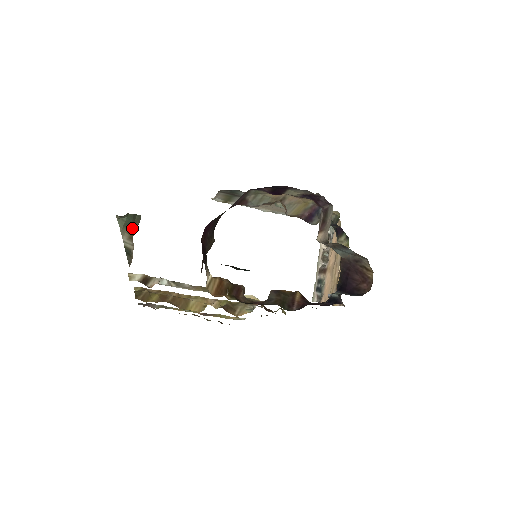
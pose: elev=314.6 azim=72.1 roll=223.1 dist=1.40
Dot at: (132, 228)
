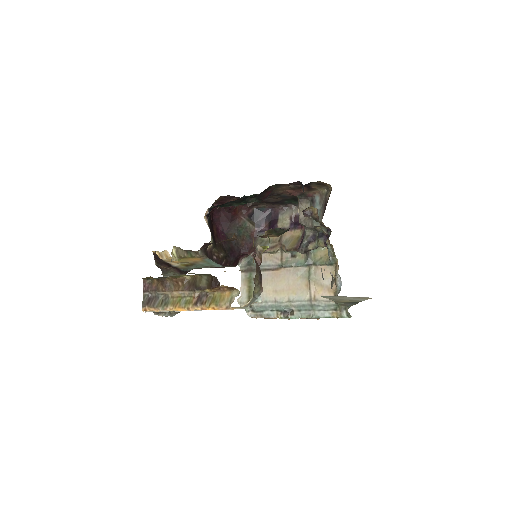
Dot at: occluded
